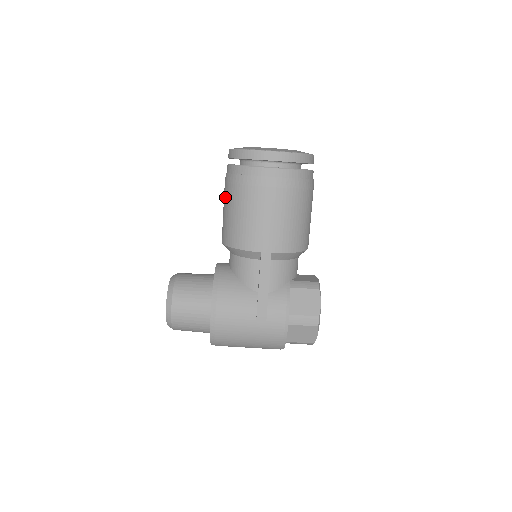
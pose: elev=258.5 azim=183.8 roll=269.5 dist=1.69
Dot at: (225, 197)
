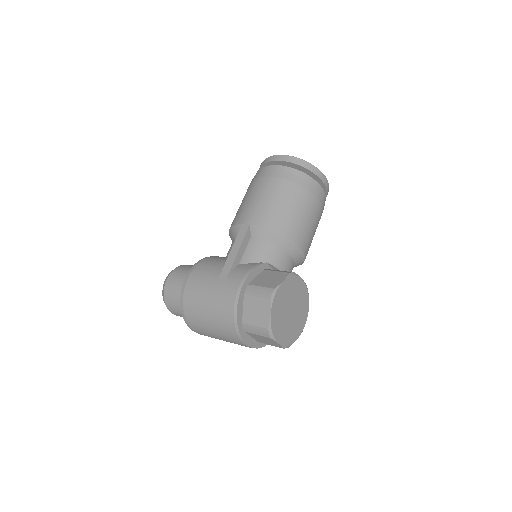
Dot at: occluded
